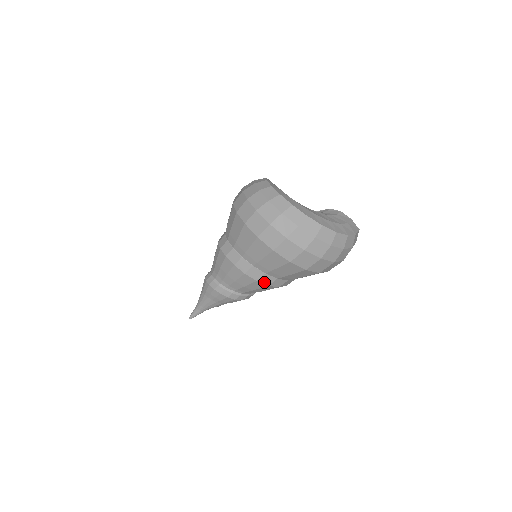
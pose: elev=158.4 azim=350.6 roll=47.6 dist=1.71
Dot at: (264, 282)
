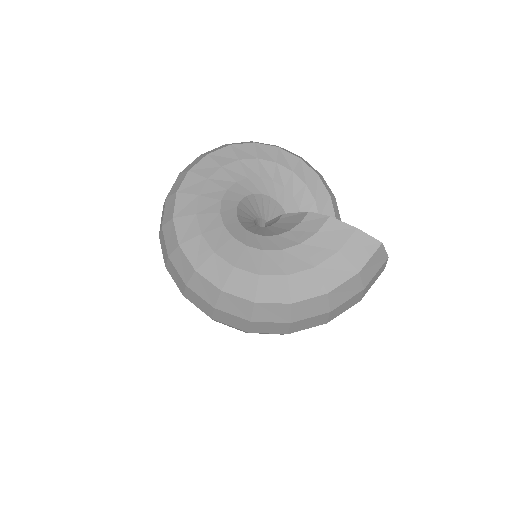
Dot at: occluded
